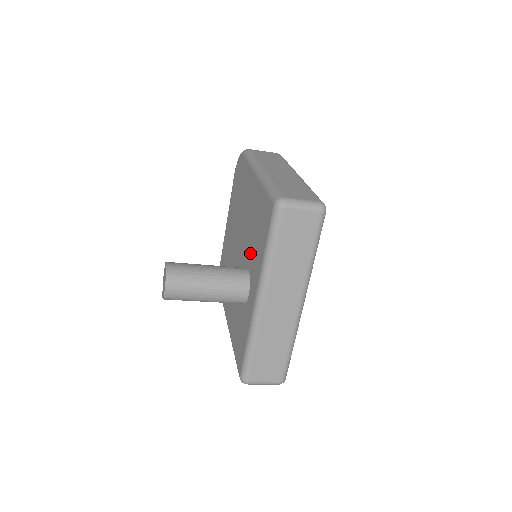
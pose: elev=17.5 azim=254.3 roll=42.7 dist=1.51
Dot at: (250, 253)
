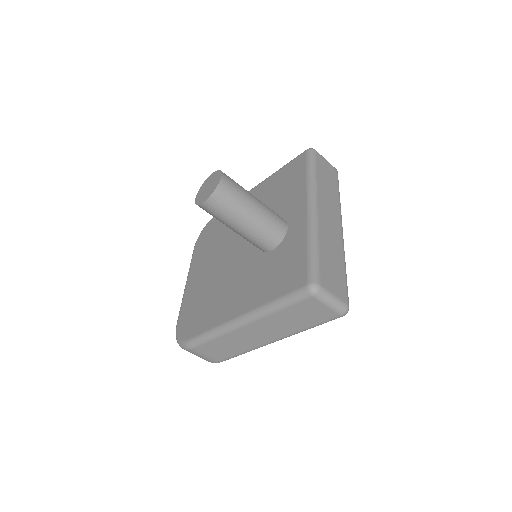
Dot at: occluded
